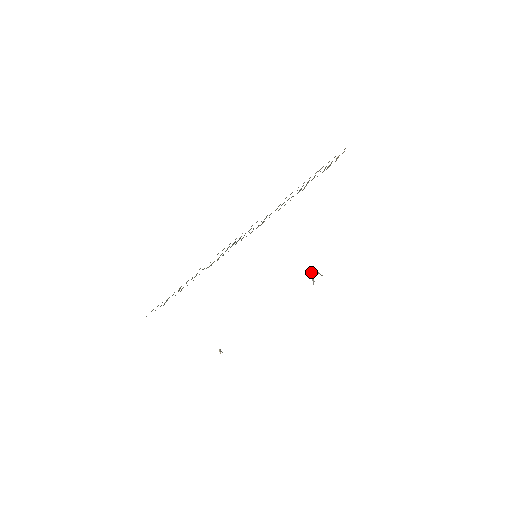
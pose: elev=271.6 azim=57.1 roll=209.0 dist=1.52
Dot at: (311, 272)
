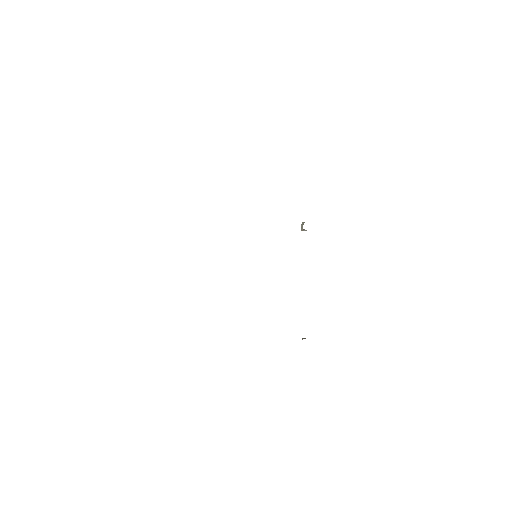
Dot at: (301, 227)
